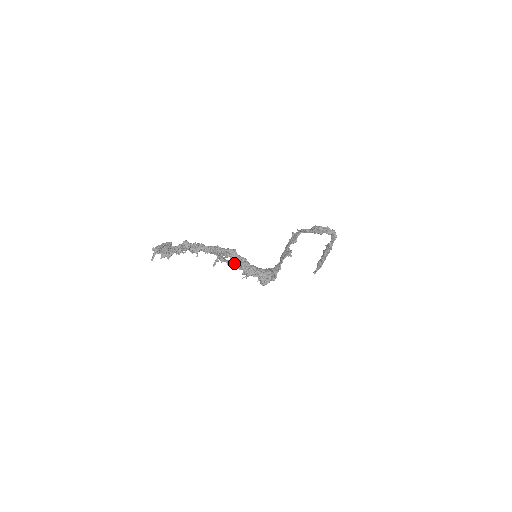
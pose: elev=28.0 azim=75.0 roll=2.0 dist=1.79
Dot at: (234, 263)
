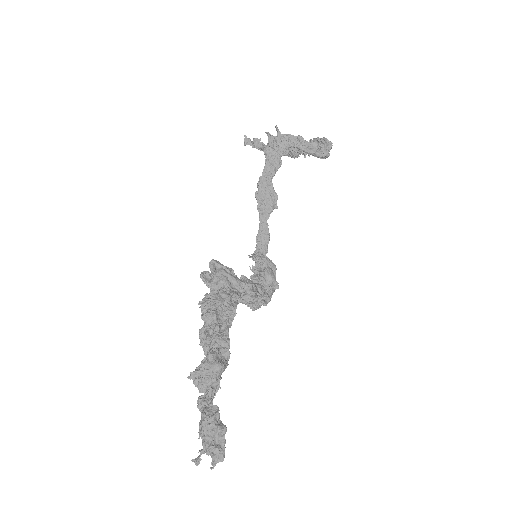
Dot at: occluded
